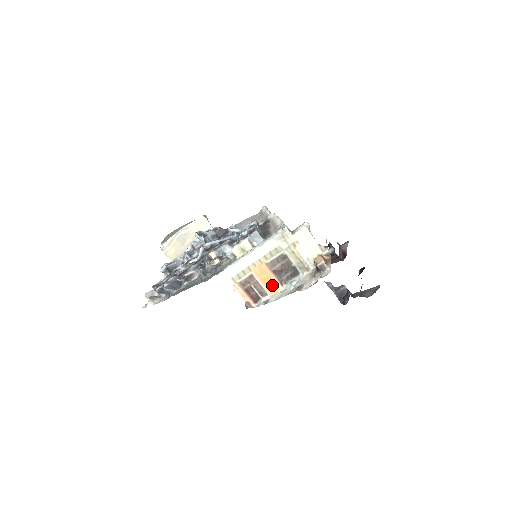
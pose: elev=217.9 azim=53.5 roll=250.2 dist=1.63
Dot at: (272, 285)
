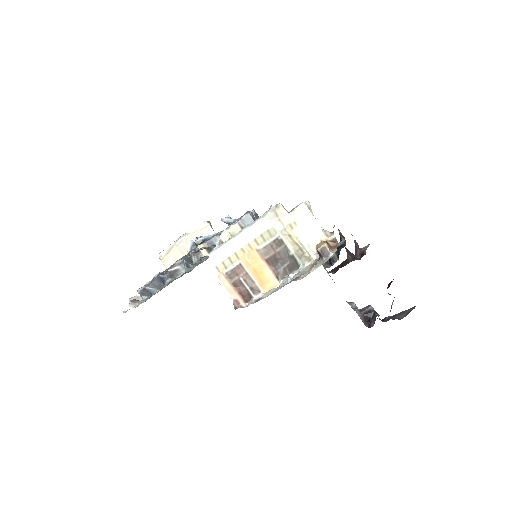
Dot at: (265, 279)
